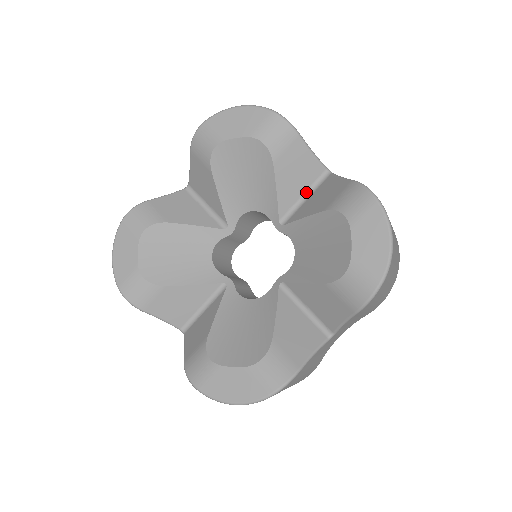
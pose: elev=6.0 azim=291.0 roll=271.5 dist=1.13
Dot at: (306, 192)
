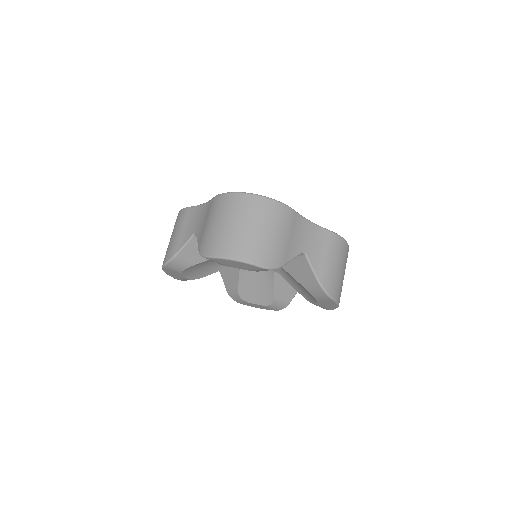
Dot at: occluded
